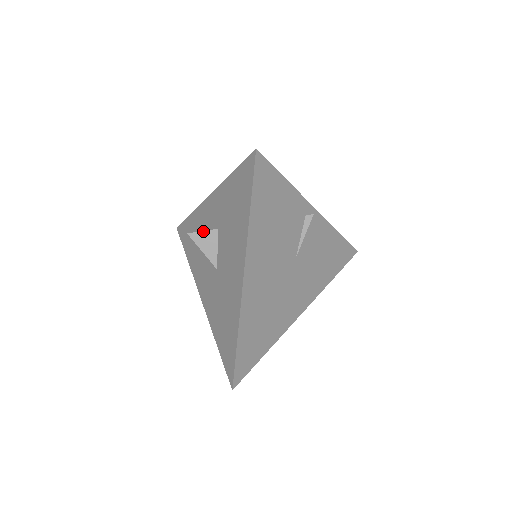
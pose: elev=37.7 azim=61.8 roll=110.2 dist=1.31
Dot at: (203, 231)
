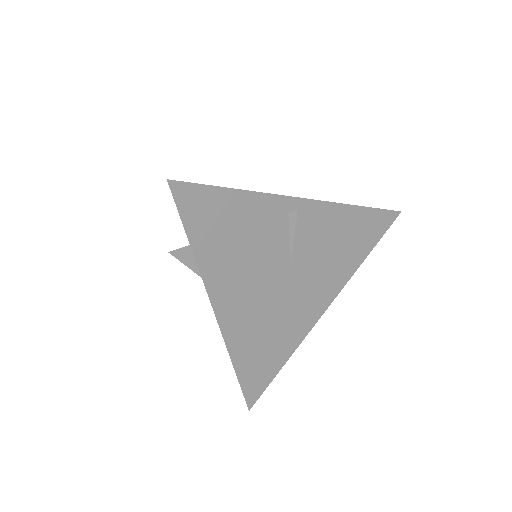
Dot at: (182, 247)
